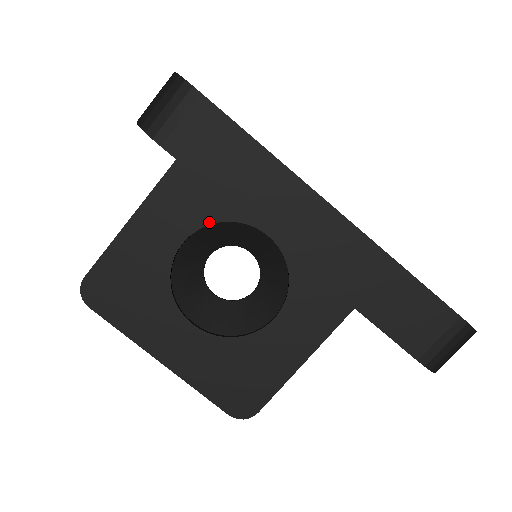
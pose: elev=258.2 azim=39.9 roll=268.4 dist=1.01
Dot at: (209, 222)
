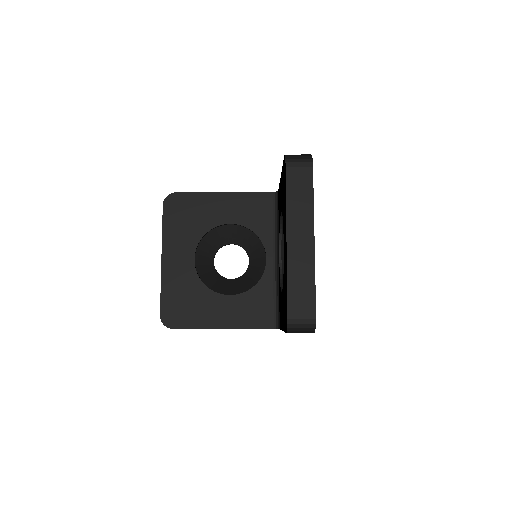
Dot at: (250, 228)
